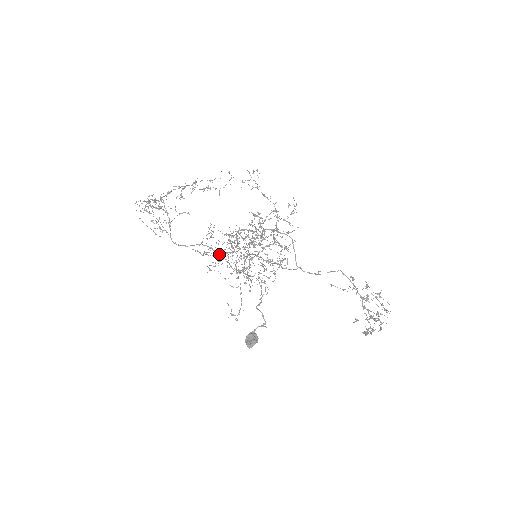
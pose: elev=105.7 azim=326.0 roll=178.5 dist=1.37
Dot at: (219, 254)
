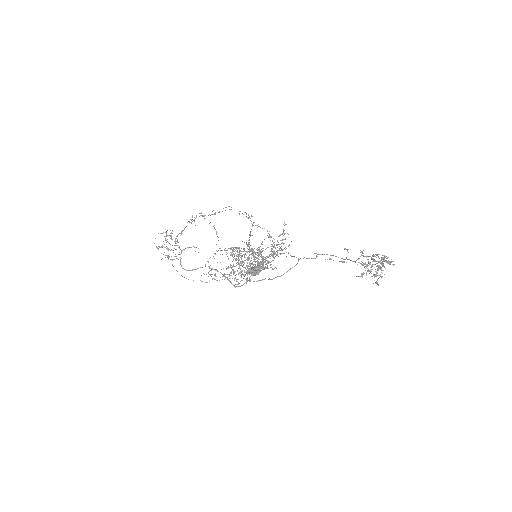
Dot at: occluded
